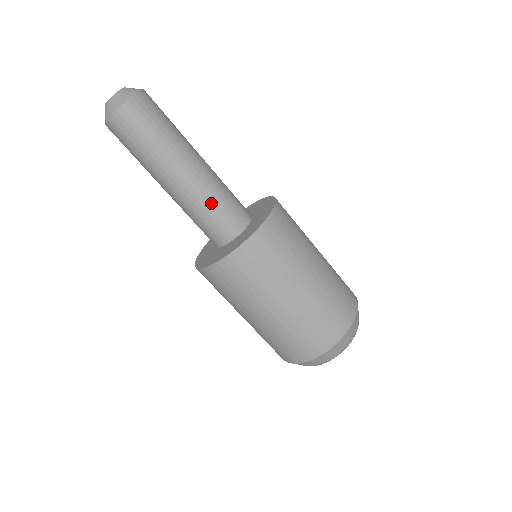
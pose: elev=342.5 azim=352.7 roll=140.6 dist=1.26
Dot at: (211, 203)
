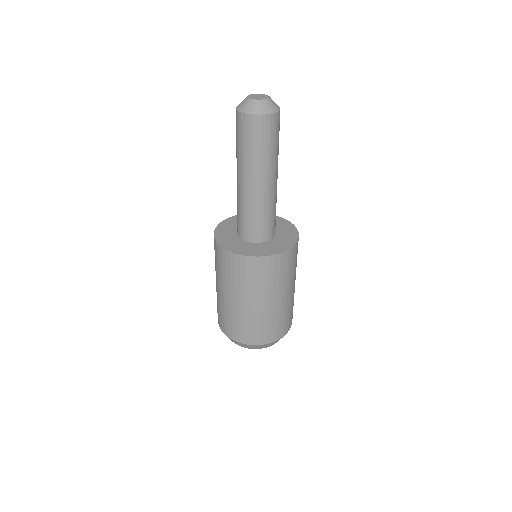
Dot at: (255, 213)
